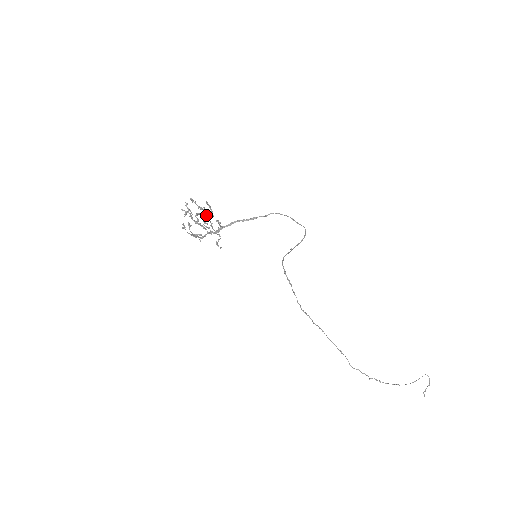
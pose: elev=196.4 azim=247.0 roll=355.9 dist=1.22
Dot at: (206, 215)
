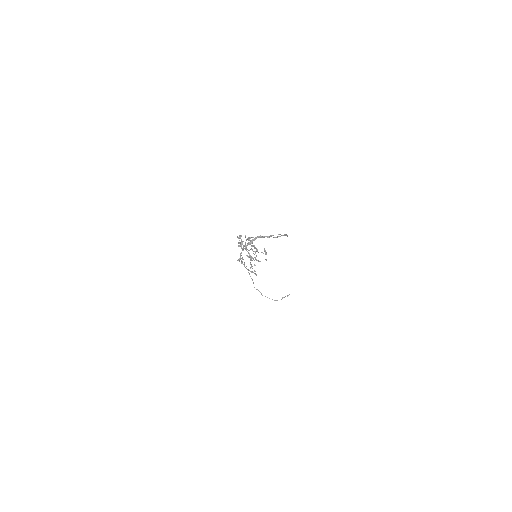
Dot at: occluded
